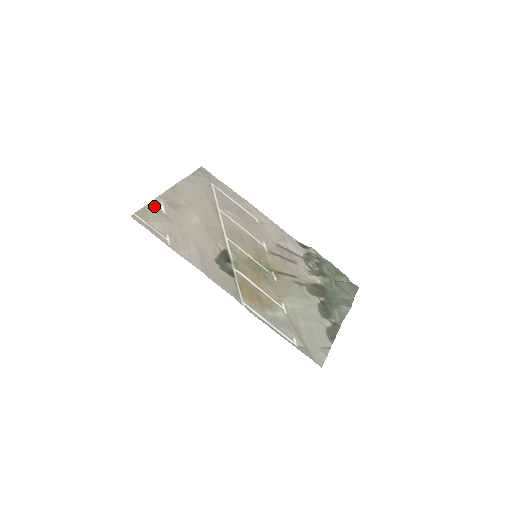
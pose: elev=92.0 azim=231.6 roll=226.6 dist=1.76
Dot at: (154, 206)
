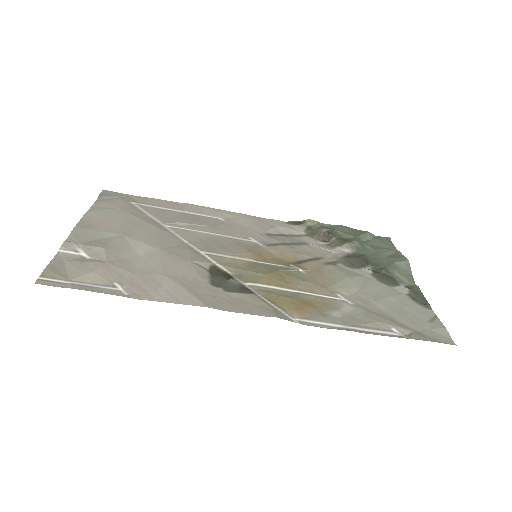
Dot at: (66, 256)
